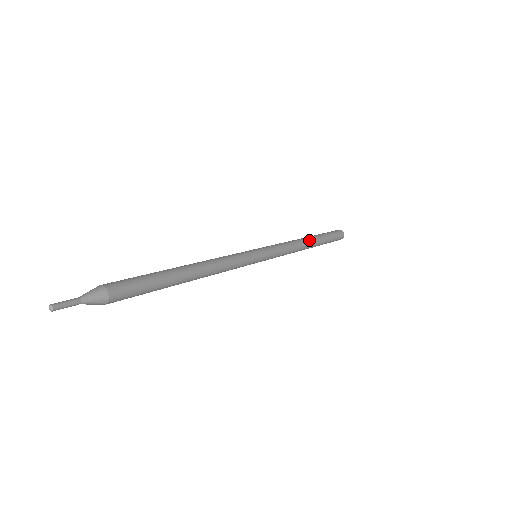
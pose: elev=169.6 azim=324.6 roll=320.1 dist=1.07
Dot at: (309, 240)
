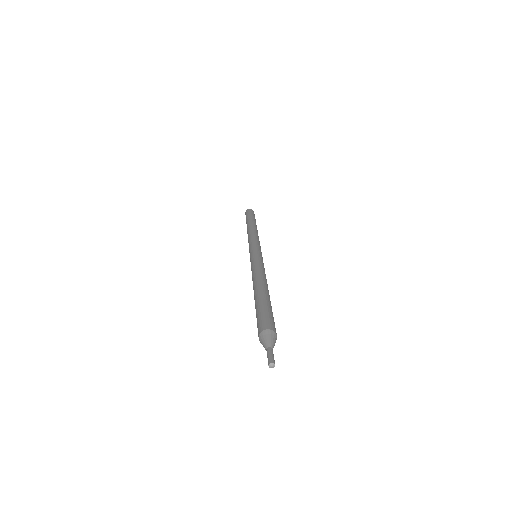
Dot at: (255, 226)
